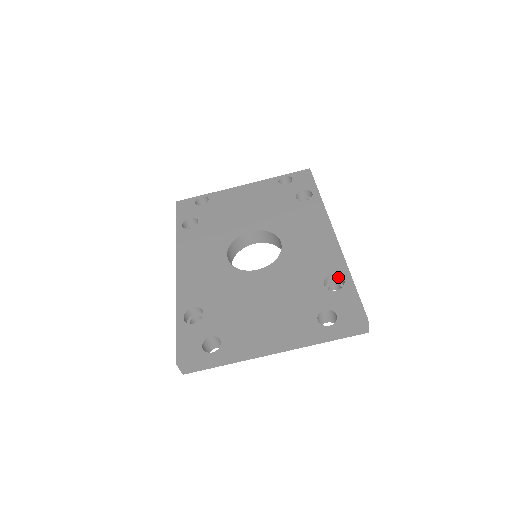
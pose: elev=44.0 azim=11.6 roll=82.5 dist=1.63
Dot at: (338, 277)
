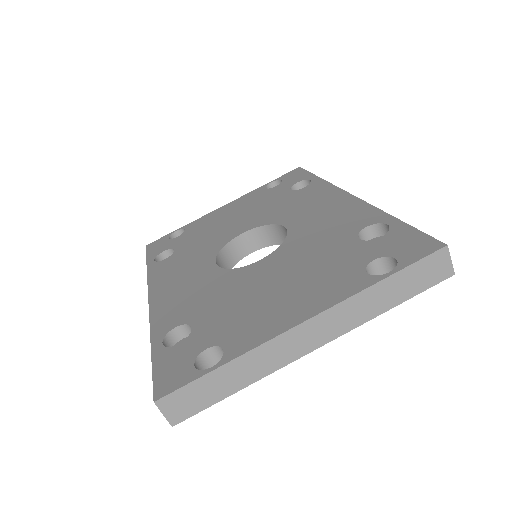
Dot at: (377, 228)
